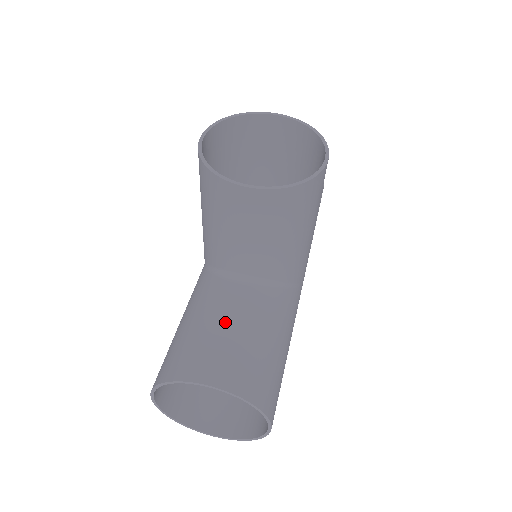
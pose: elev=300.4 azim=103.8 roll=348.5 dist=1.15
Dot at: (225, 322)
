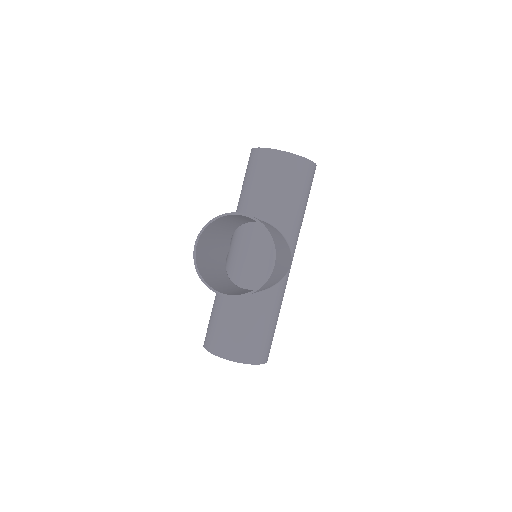
Dot at: (234, 322)
